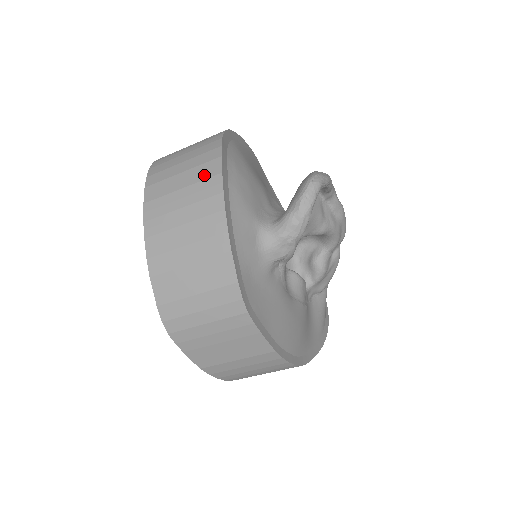
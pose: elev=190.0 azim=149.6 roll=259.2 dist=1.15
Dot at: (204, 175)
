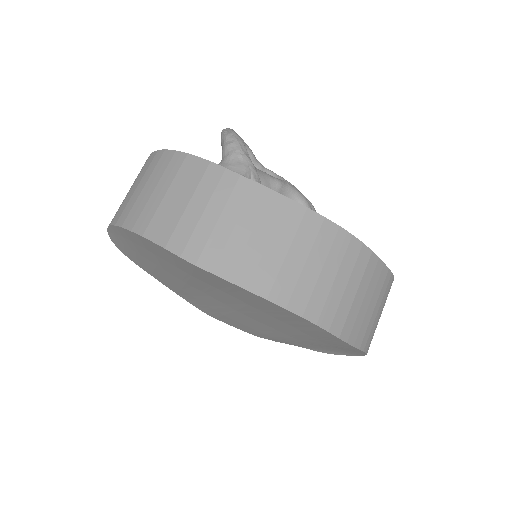
Dot at: (142, 169)
